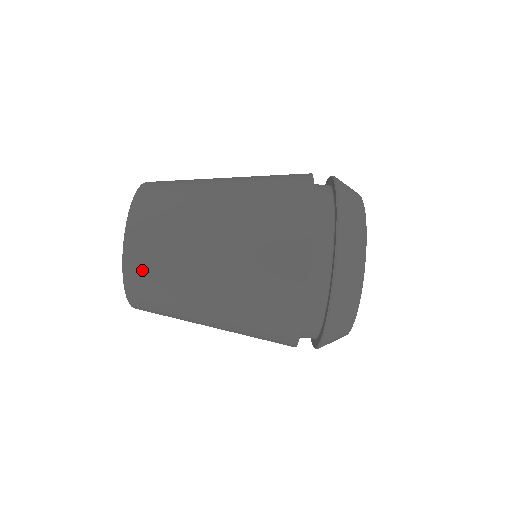
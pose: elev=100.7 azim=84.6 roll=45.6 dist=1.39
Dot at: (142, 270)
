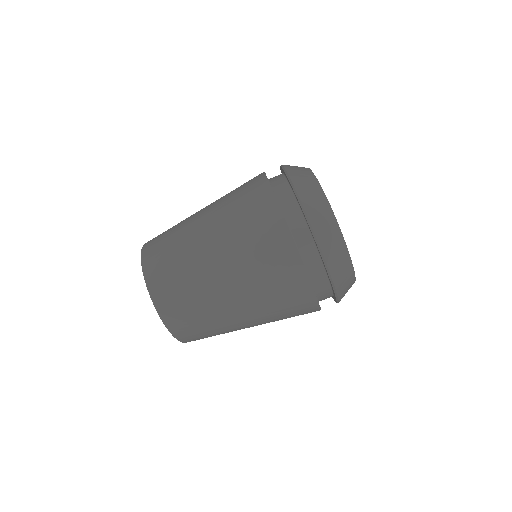
Dot at: (196, 338)
